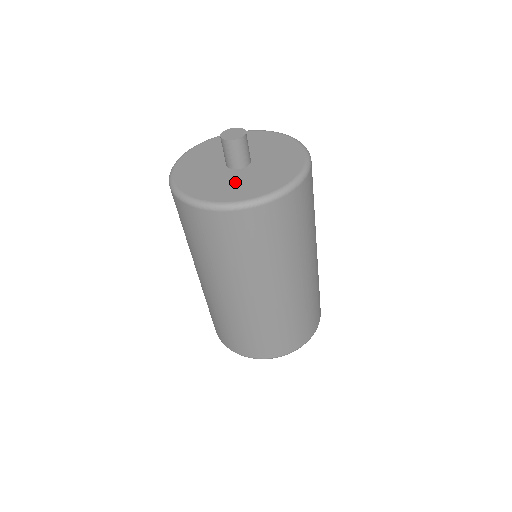
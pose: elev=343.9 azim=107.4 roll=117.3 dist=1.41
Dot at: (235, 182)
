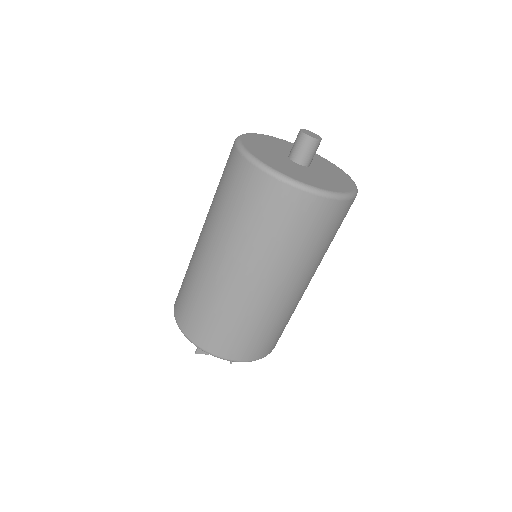
Dot at: (273, 155)
